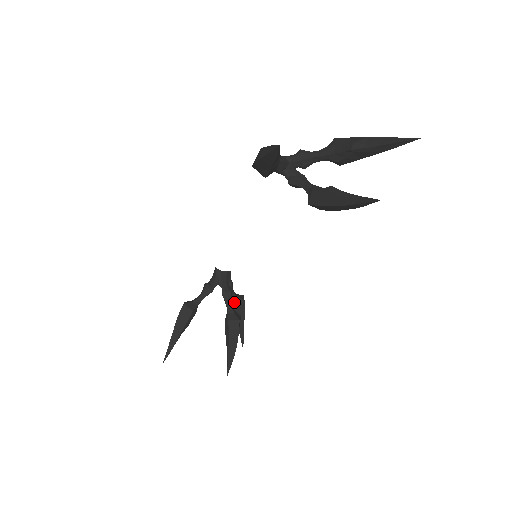
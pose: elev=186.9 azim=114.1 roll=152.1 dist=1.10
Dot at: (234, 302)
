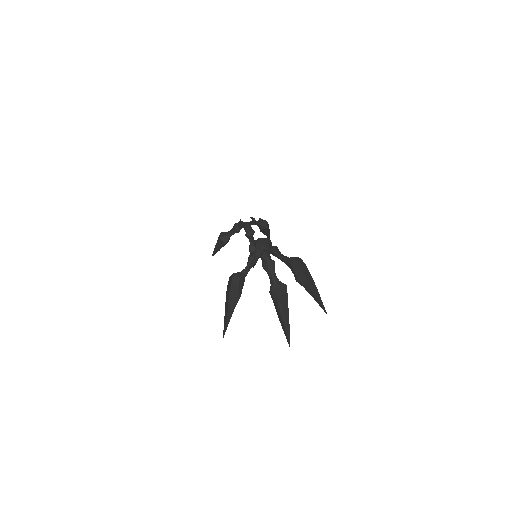
Dot at: (259, 227)
